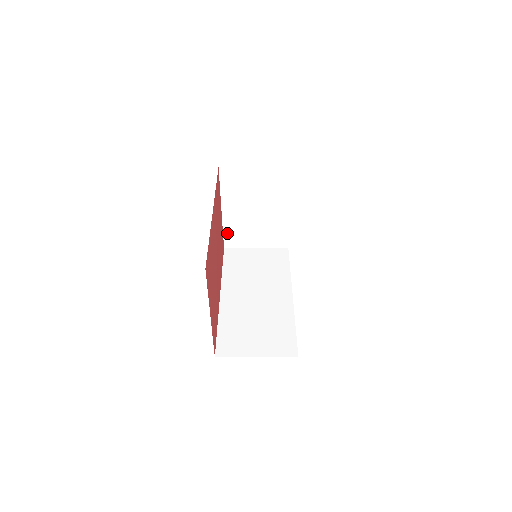
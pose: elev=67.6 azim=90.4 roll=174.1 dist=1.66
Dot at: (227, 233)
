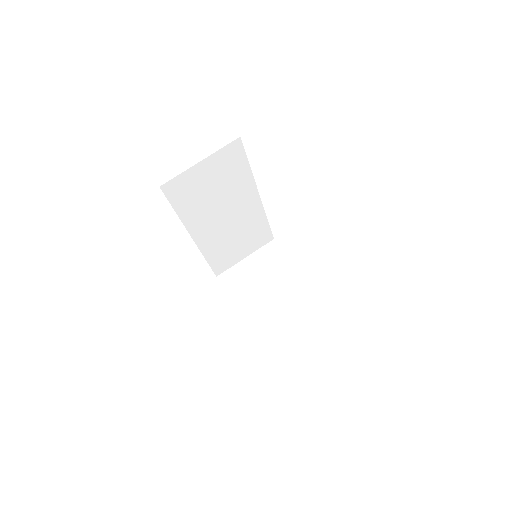
Dot at: (261, 335)
